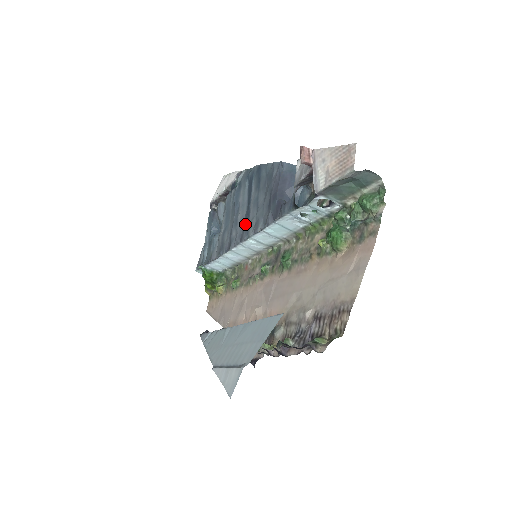
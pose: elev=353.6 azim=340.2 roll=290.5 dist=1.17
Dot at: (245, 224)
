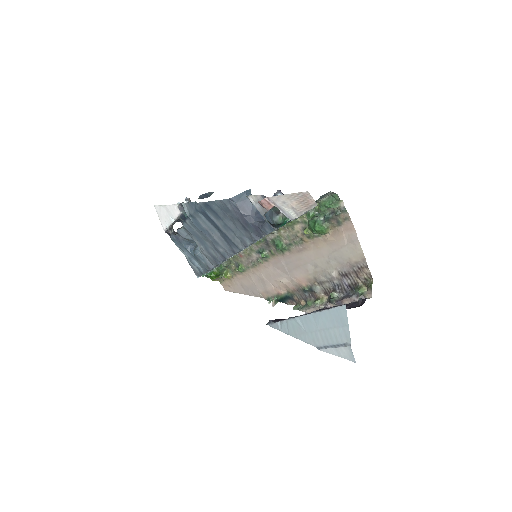
Dot at: (228, 243)
